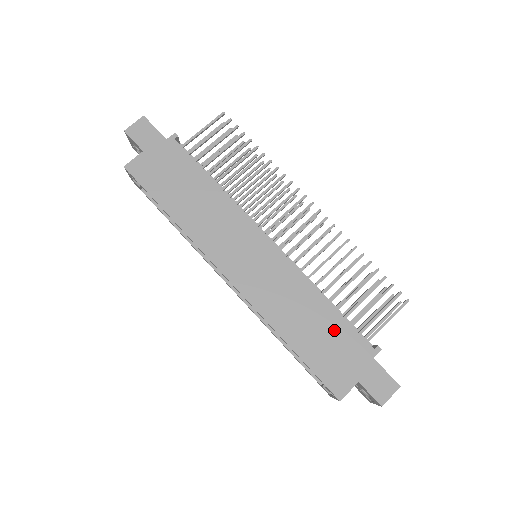
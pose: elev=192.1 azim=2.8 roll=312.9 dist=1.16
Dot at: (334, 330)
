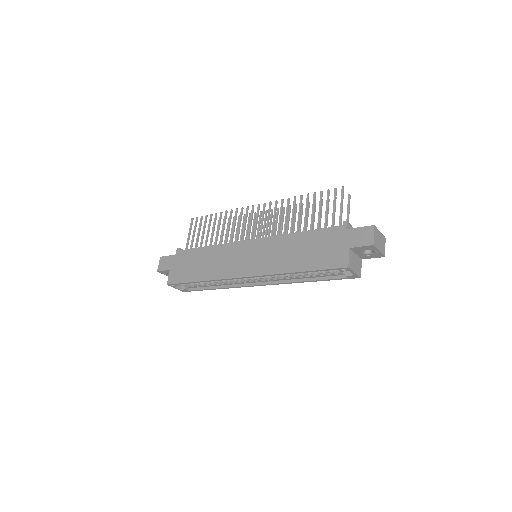
Dot at: (314, 240)
